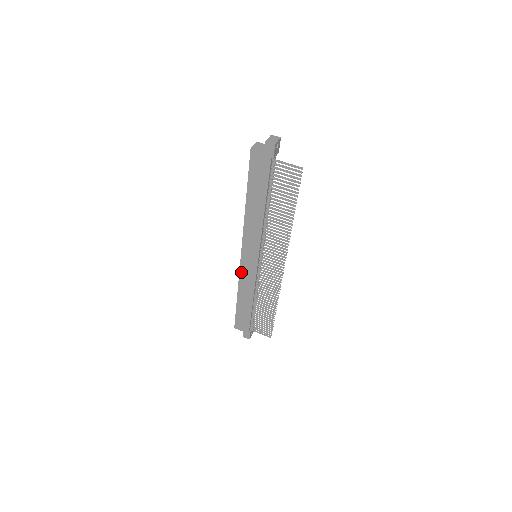
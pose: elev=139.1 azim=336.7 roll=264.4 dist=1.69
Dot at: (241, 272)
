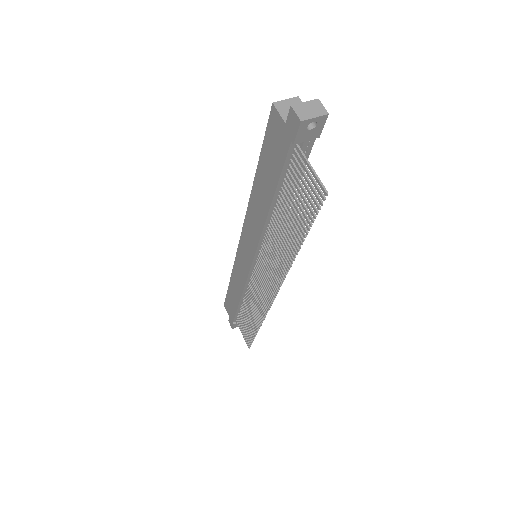
Dot at: (237, 259)
